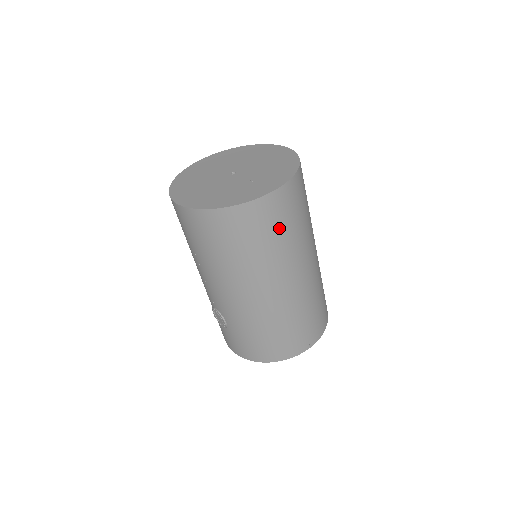
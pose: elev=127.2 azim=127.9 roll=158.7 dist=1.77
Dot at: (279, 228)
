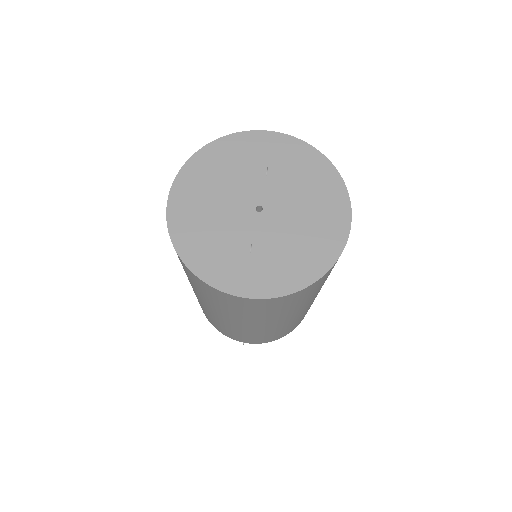
Dot at: (237, 308)
